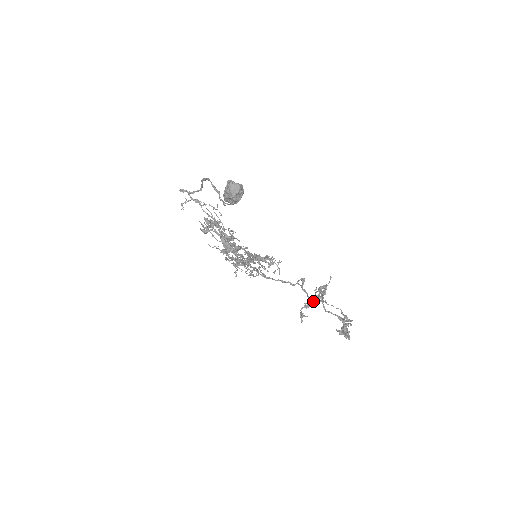
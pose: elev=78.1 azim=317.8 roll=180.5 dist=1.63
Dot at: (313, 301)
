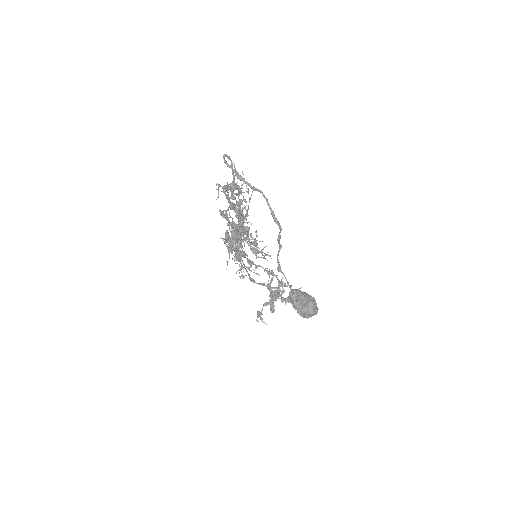
Dot at: (271, 292)
